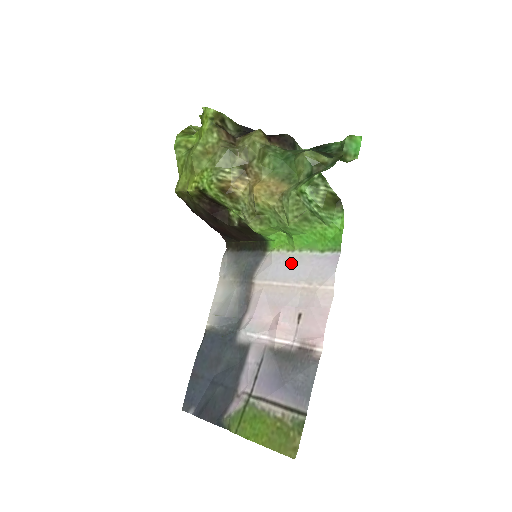
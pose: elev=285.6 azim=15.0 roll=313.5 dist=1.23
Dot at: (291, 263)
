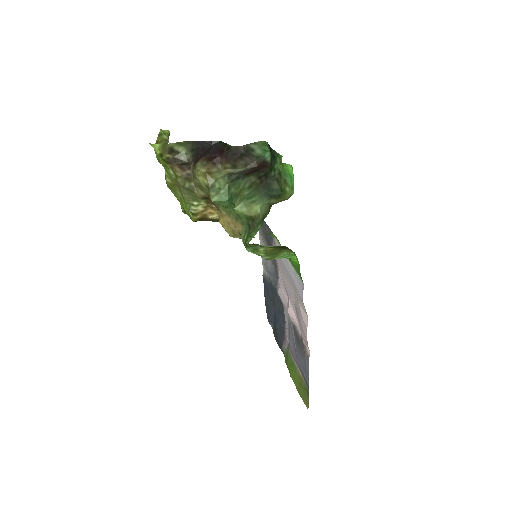
Dot at: (284, 263)
